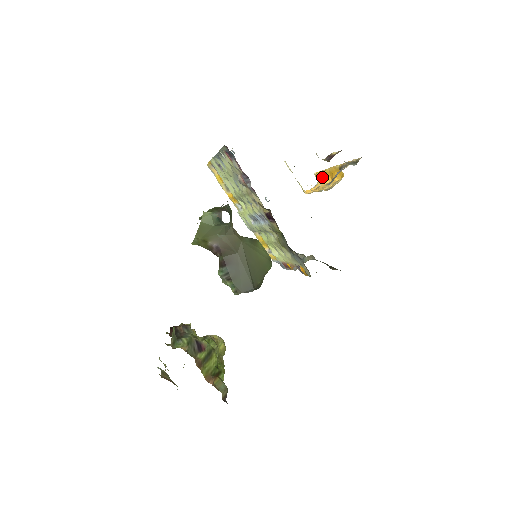
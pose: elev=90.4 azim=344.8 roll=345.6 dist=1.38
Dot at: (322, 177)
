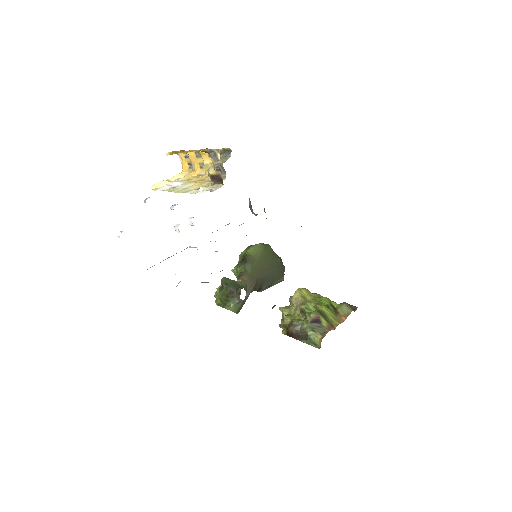
Dot at: occluded
